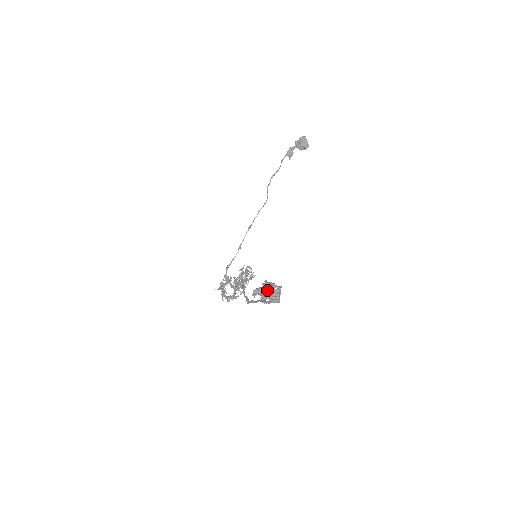
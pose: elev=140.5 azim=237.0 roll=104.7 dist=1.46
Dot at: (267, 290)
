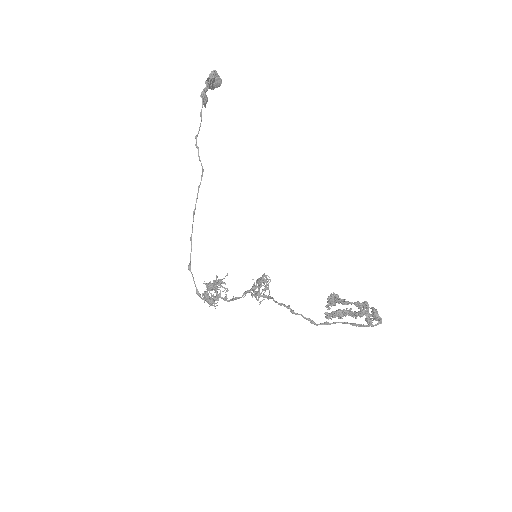
Dot at: (362, 315)
